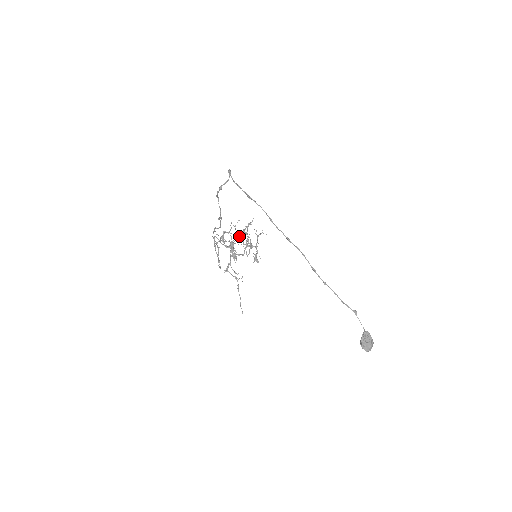
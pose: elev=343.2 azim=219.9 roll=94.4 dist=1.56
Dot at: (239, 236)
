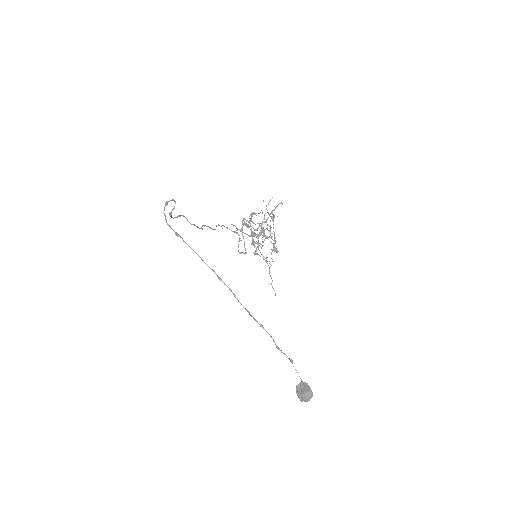
Dot at: (267, 218)
